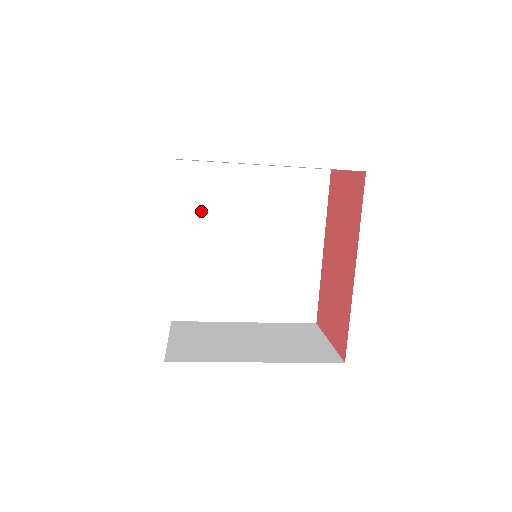
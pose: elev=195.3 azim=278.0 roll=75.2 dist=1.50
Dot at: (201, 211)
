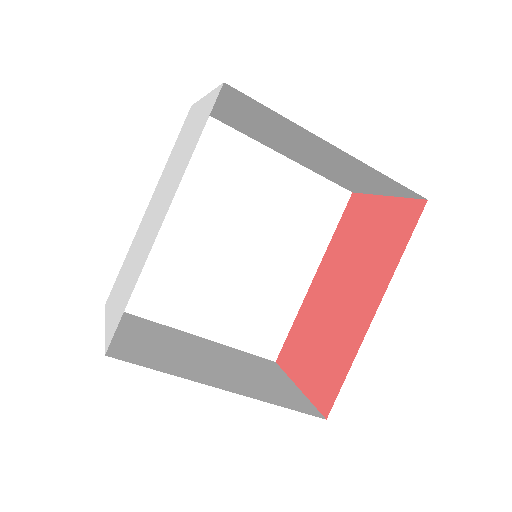
Dot at: (197, 180)
